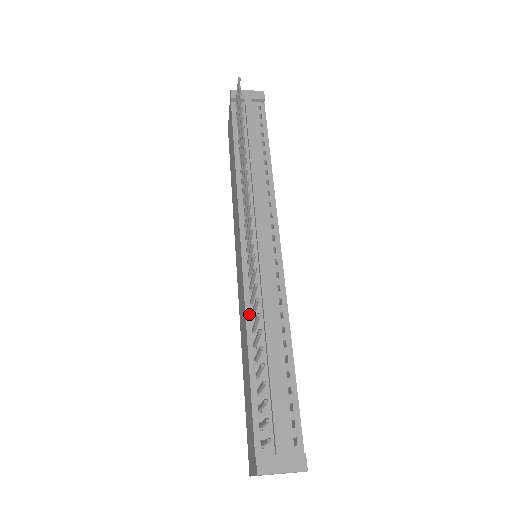
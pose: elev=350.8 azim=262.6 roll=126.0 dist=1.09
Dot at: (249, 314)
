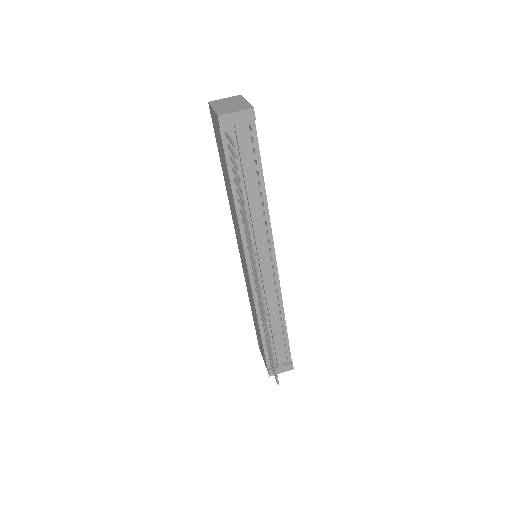
Dot at: (258, 310)
